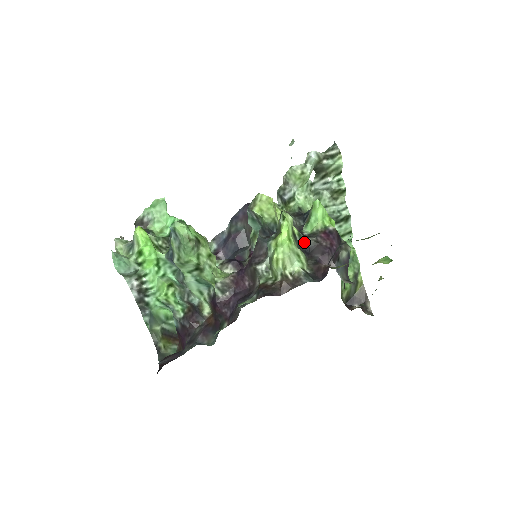
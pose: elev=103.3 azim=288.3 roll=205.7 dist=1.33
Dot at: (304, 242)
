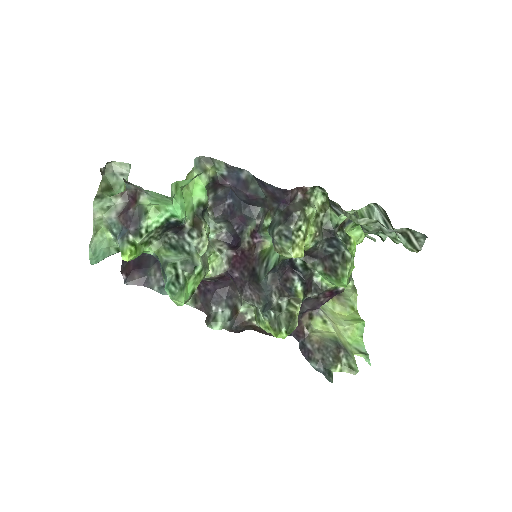
Dot at: occluded
